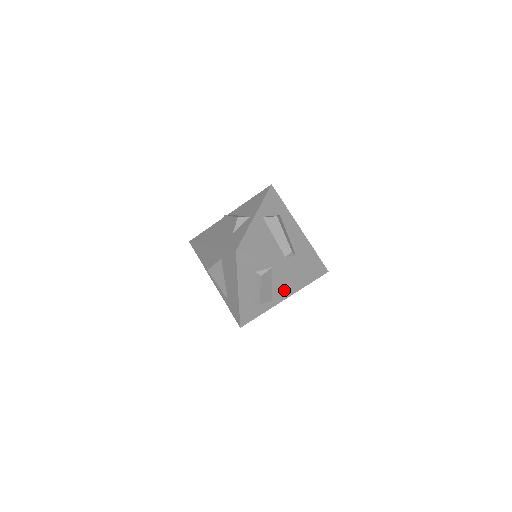
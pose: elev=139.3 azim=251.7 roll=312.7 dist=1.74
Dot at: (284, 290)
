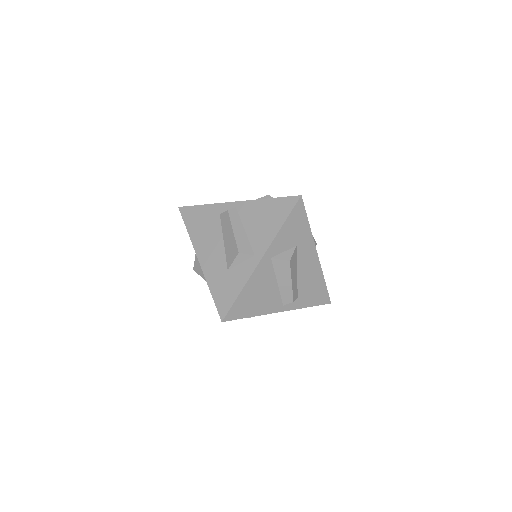
Dot at: occluded
